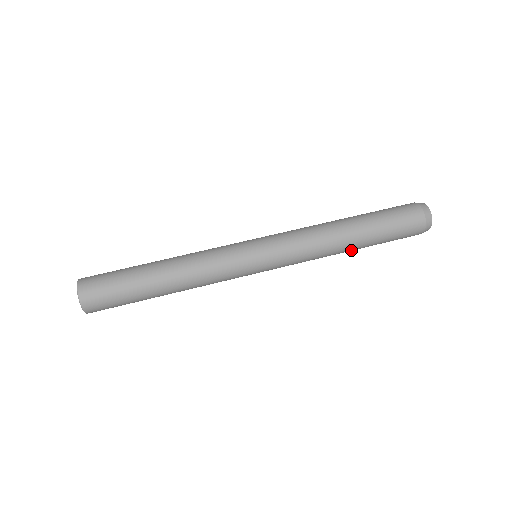
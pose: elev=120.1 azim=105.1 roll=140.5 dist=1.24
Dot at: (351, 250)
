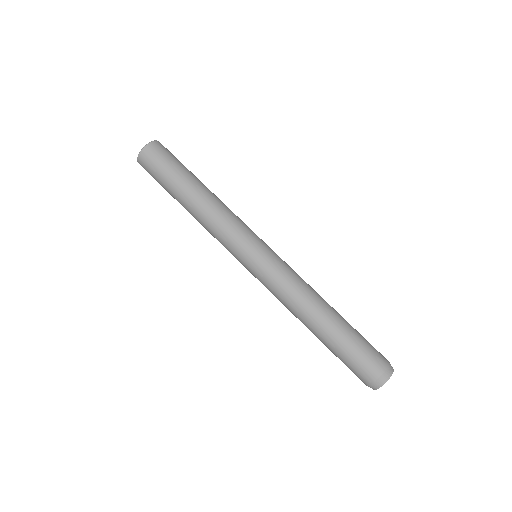
Dot at: (313, 328)
